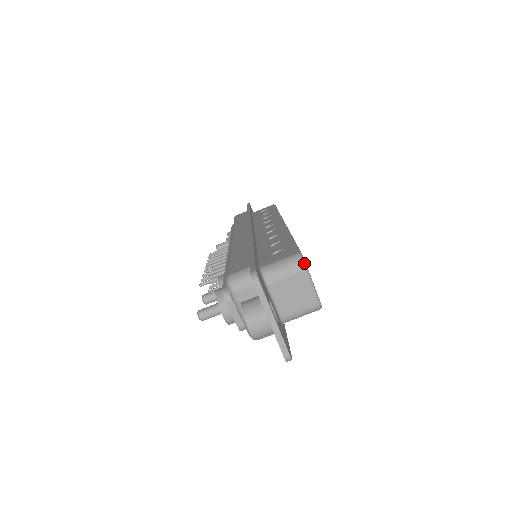
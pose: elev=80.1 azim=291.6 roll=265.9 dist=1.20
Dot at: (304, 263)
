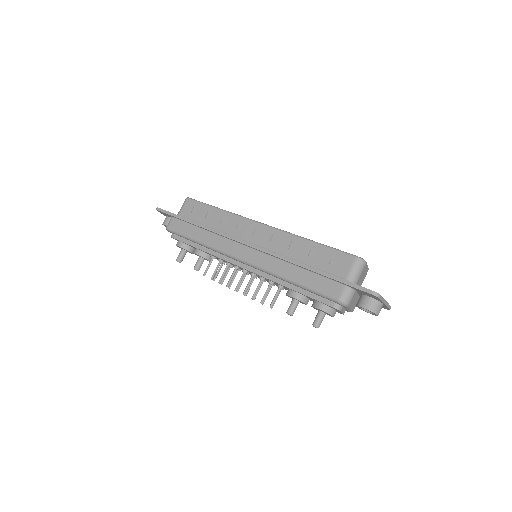
Dot at: (364, 261)
